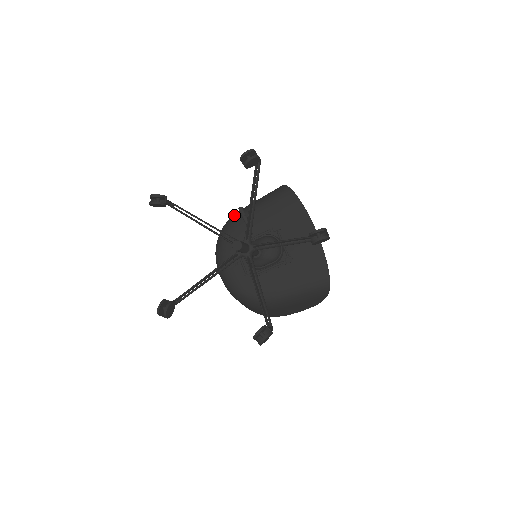
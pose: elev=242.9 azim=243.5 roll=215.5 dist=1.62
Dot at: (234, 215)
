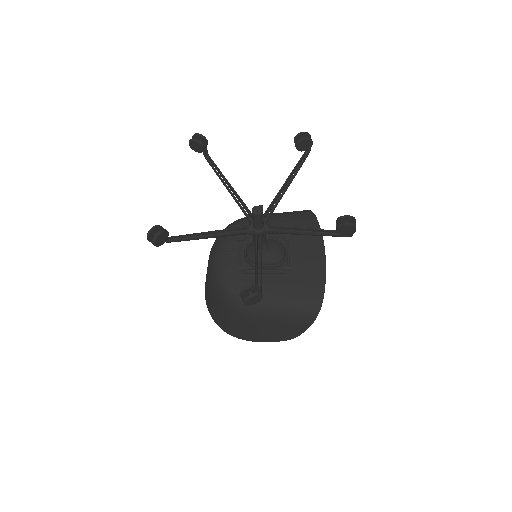
Dot at: (249, 216)
